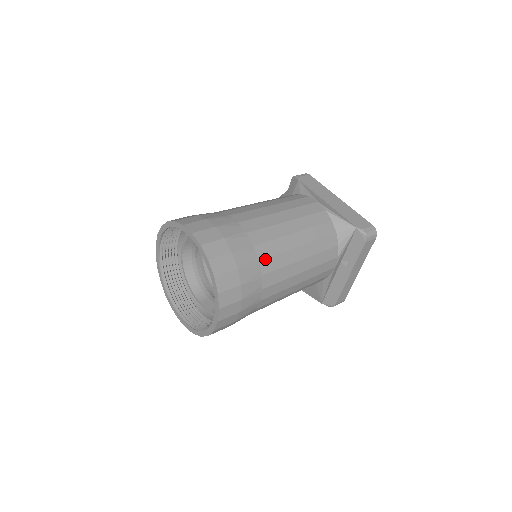
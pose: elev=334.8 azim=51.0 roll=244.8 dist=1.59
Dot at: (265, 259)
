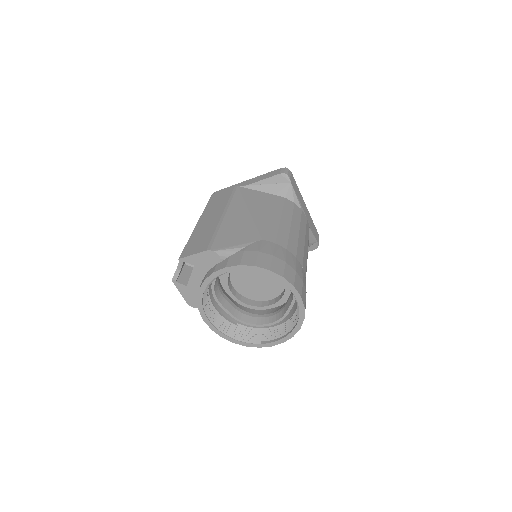
Dot at: occluded
